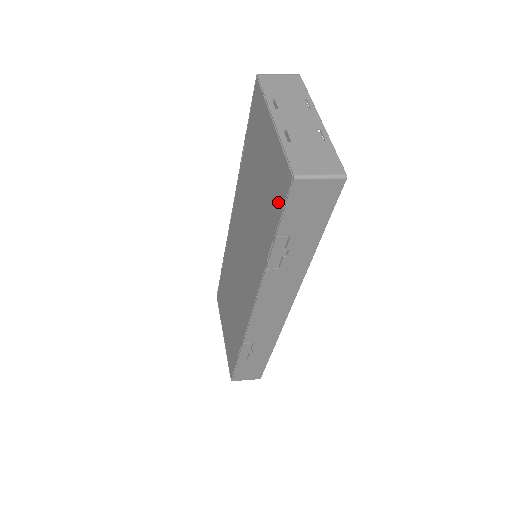
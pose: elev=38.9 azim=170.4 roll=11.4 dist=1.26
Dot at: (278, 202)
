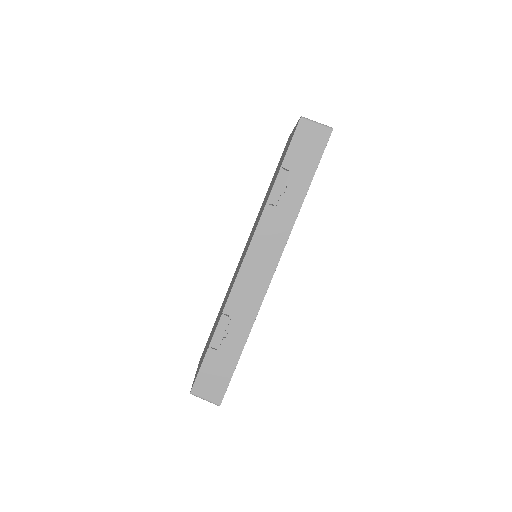
Dot at: (287, 149)
